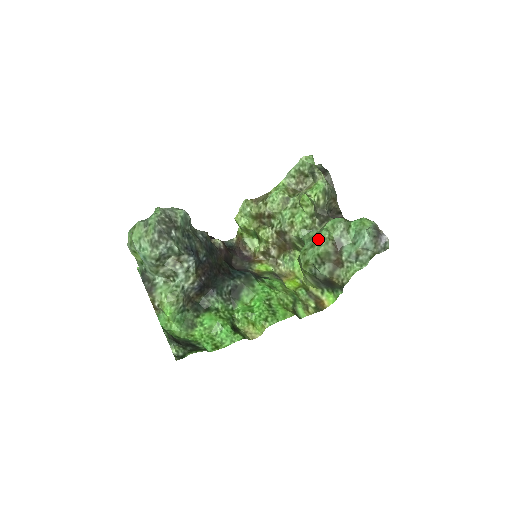
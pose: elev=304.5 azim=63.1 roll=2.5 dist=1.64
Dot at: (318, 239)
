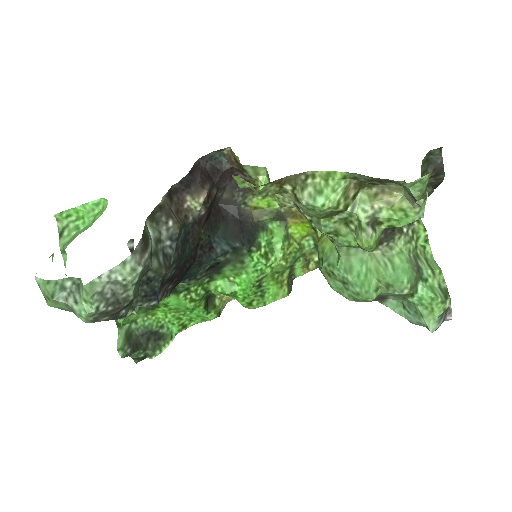
Dot at: (356, 293)
